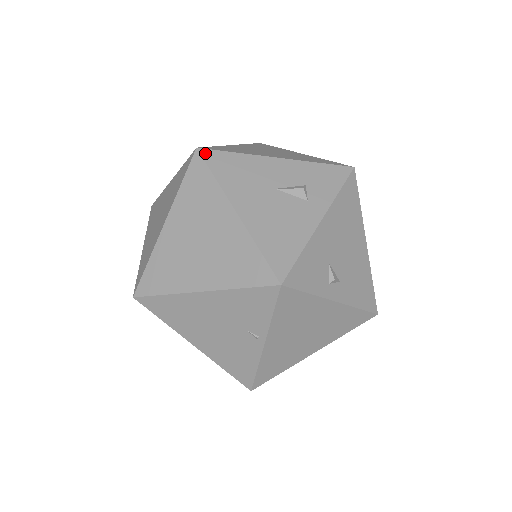
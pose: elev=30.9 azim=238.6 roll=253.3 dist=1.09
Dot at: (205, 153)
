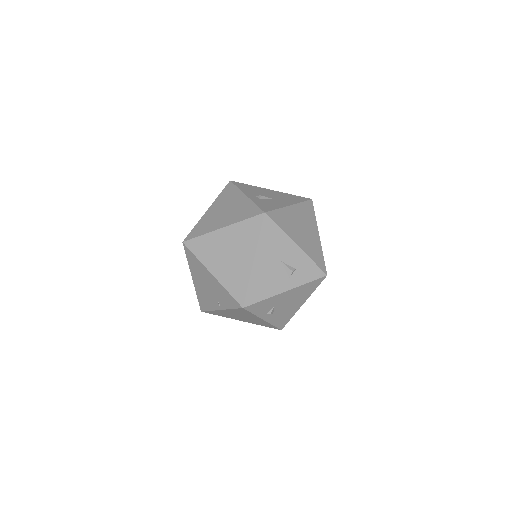
Dot at: (266, 219)
